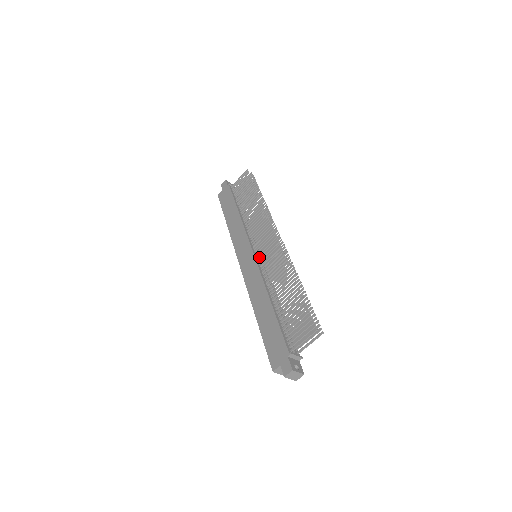
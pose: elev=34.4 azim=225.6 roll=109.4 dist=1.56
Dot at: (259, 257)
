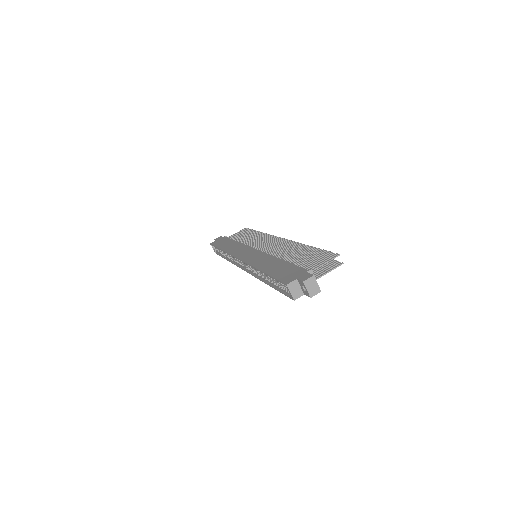
Dot at: (262, 251)
